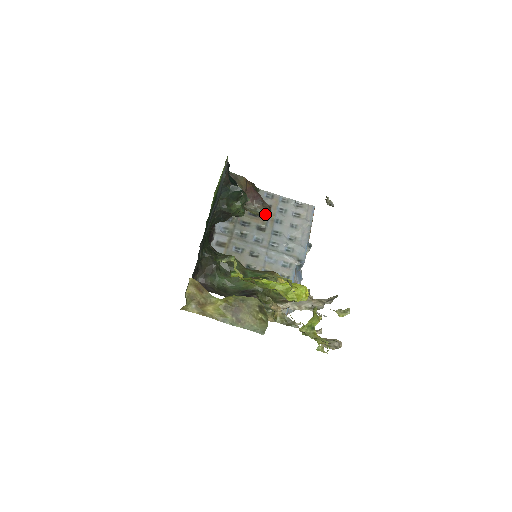
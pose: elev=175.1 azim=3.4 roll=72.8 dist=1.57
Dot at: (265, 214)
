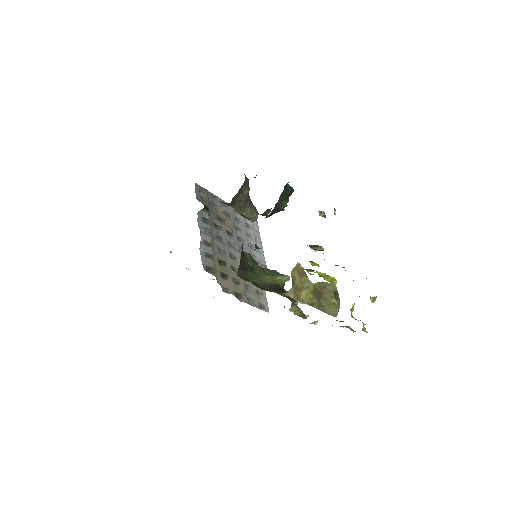
Dot at: (257, 218)
